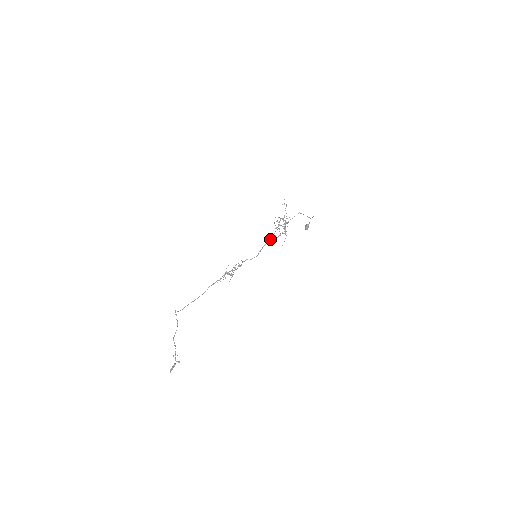
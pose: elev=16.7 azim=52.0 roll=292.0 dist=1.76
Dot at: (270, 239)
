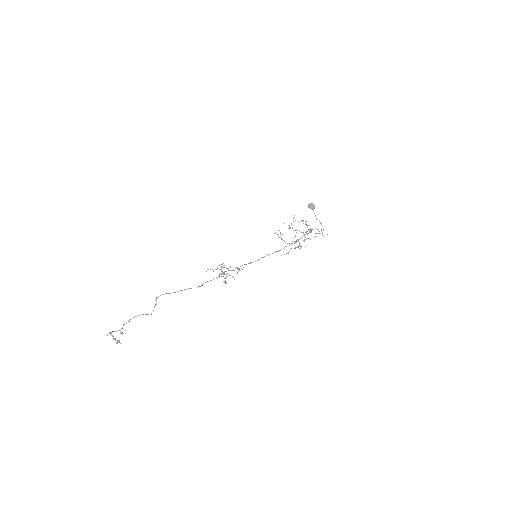
Dot at: occluded
